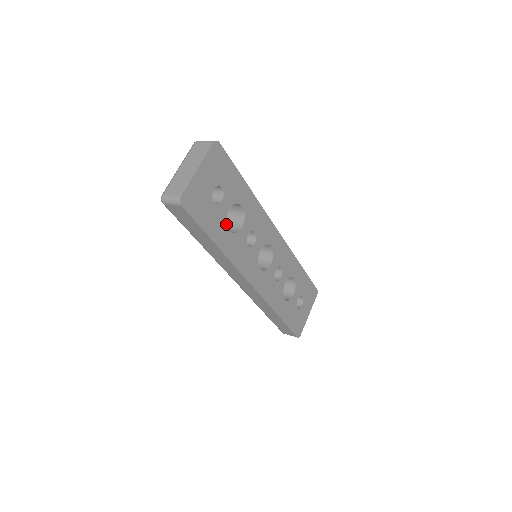
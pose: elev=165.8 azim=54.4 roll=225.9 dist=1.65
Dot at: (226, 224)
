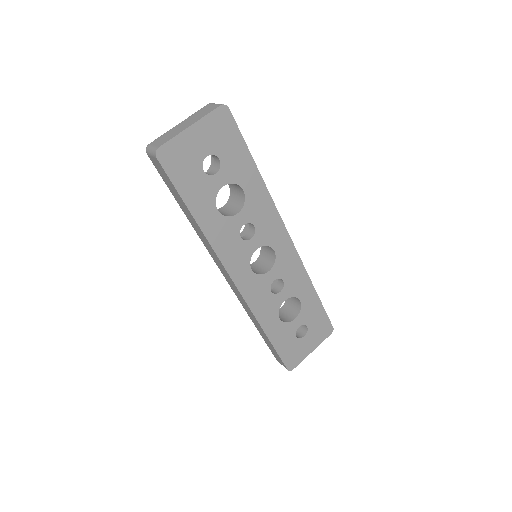
Dot at: (215, 201)
